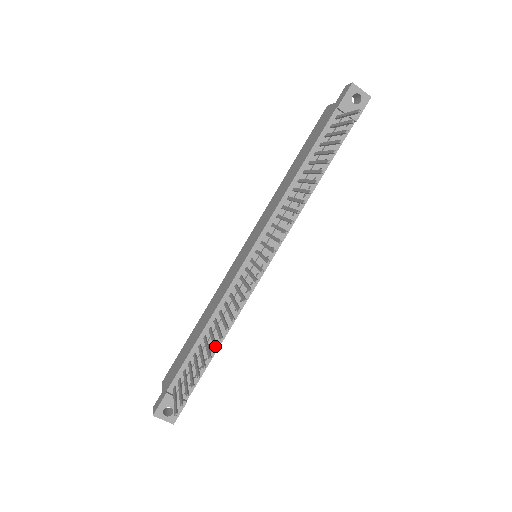
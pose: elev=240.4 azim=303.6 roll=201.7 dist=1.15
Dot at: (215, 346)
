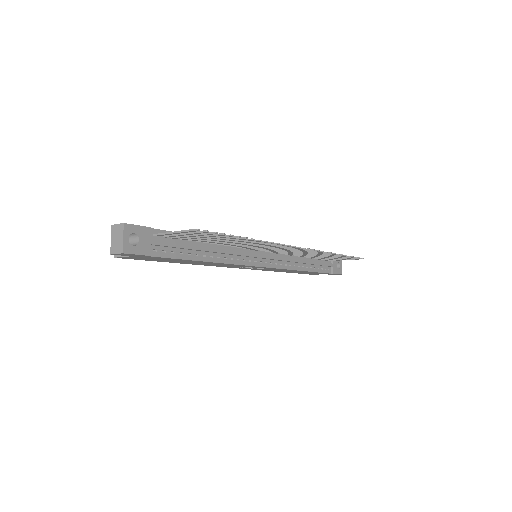
Dot at: occluded
